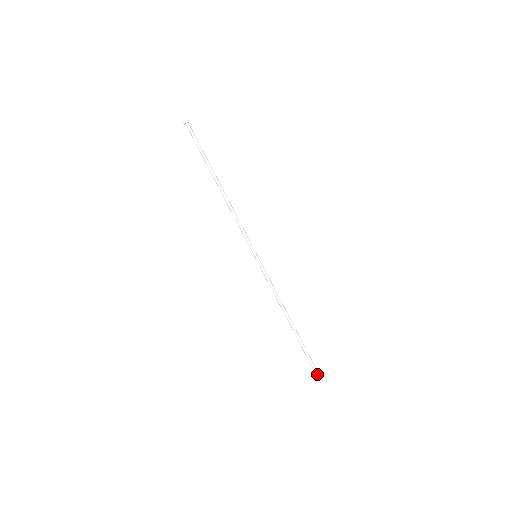
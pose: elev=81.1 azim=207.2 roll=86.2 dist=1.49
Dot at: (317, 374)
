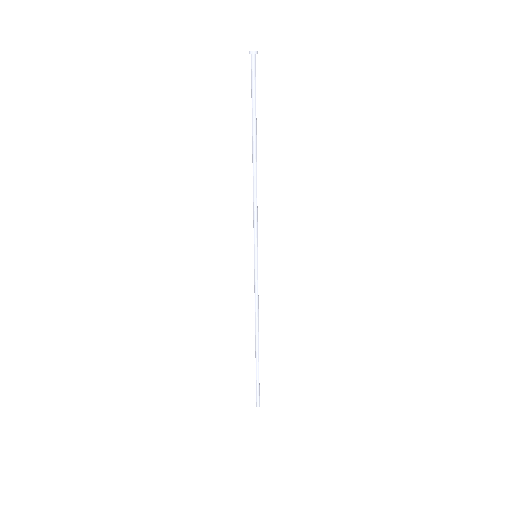
Dot at: (256, 396)
